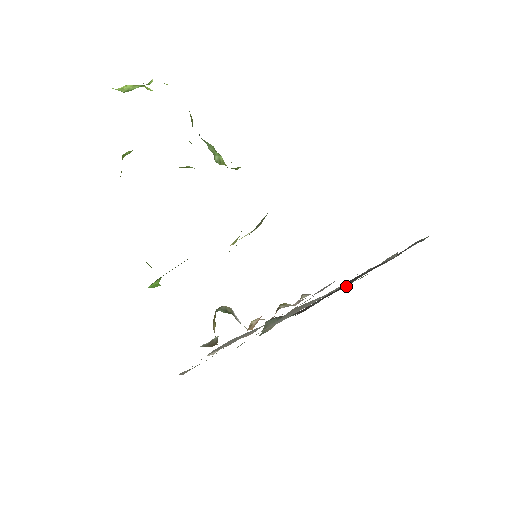
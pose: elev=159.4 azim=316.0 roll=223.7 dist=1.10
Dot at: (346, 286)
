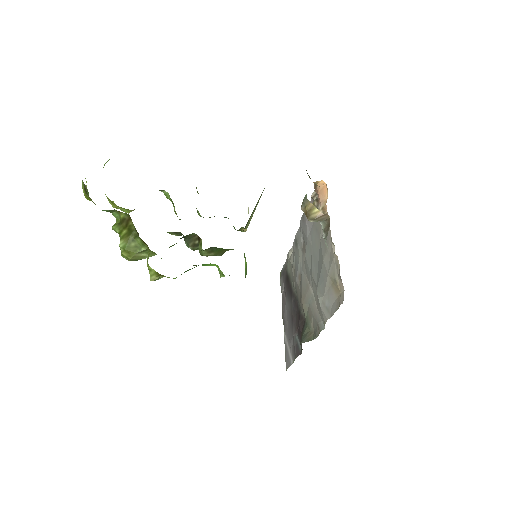
Dot at: (296, 296)
